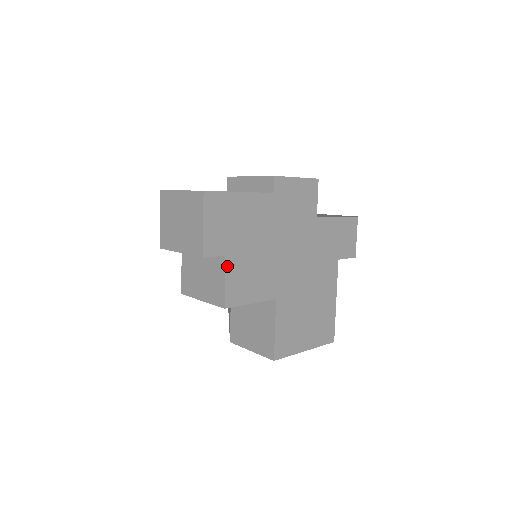
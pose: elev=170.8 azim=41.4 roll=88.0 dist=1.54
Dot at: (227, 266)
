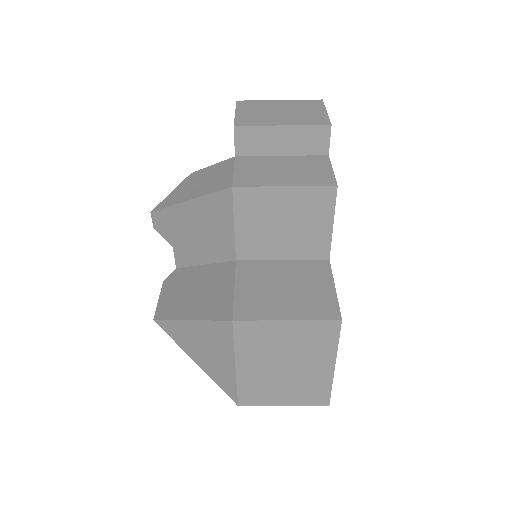
Dot at: (330, 163)
